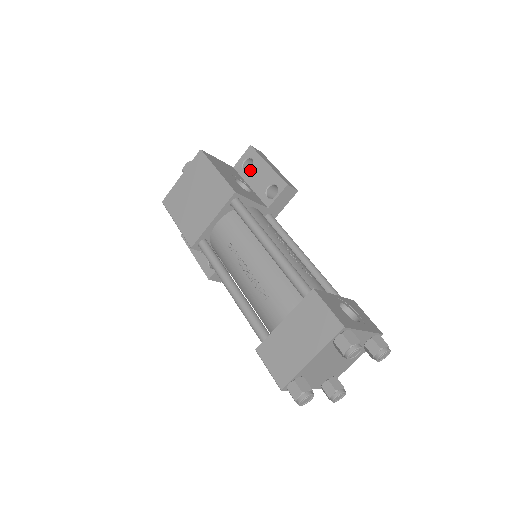
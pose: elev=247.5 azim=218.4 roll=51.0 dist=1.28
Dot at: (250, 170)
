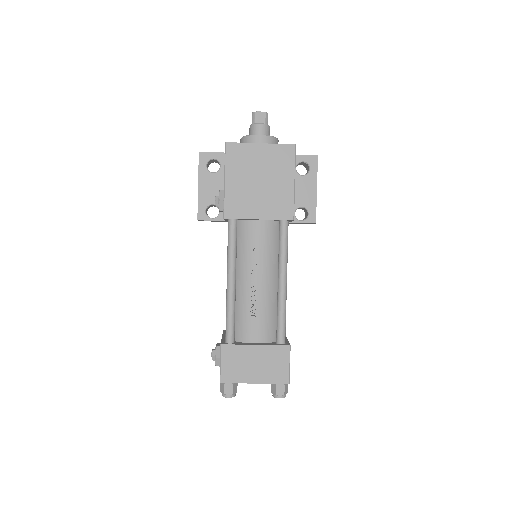
Dot at: (301, 176)
